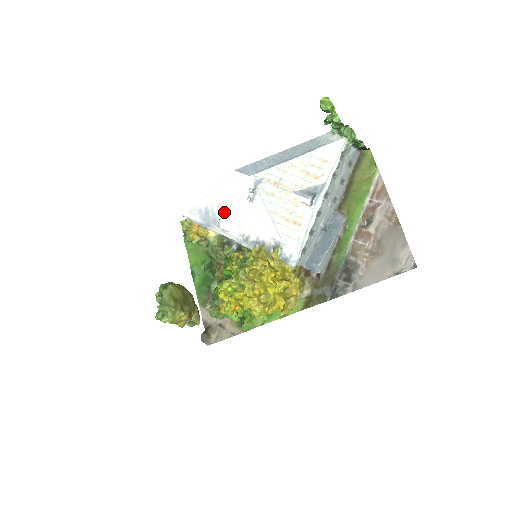
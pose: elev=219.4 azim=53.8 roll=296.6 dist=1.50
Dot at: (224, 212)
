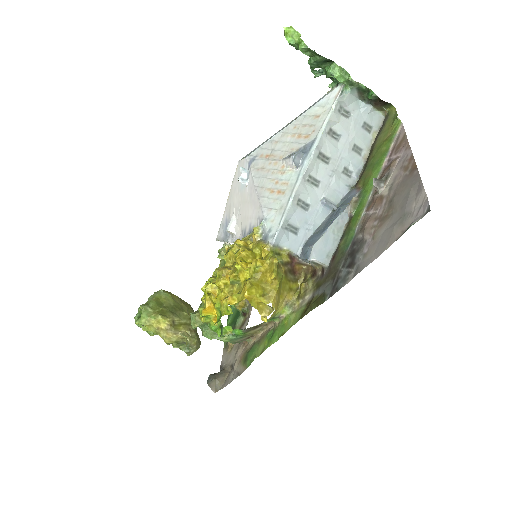
Dot at: (233, 213)
